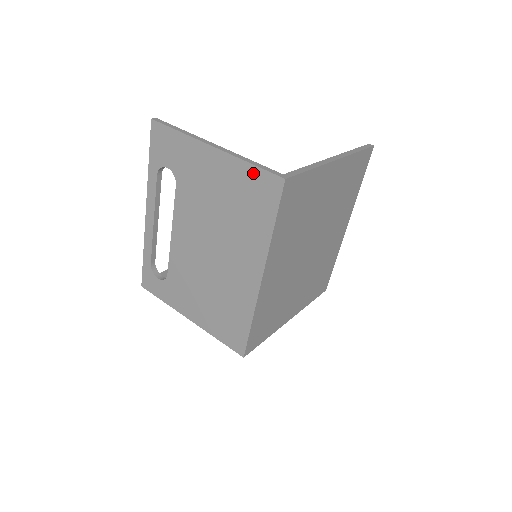
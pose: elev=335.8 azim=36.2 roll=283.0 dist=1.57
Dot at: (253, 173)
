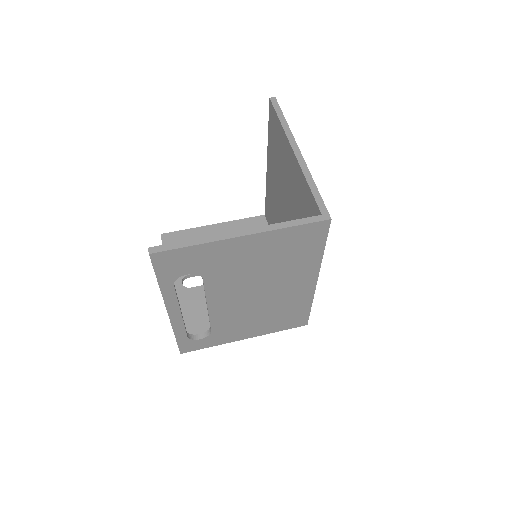
Dot at: (296, 231)
